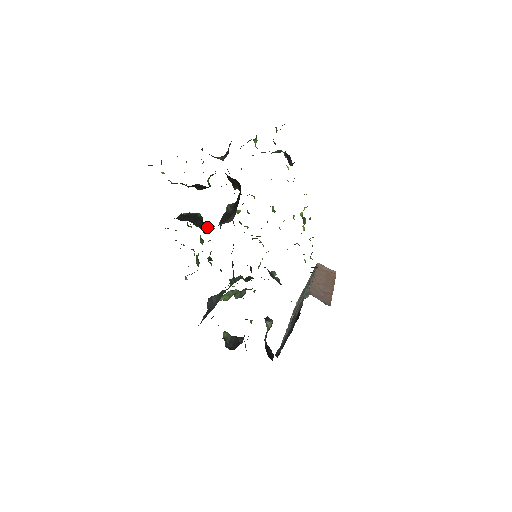
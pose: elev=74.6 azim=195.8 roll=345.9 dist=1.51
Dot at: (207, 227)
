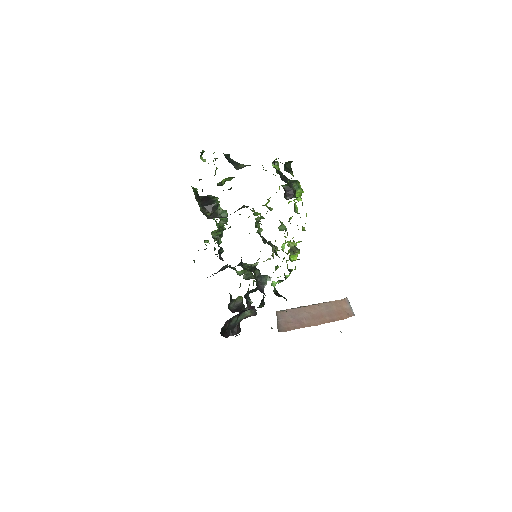
Dot at: (219, 214)
